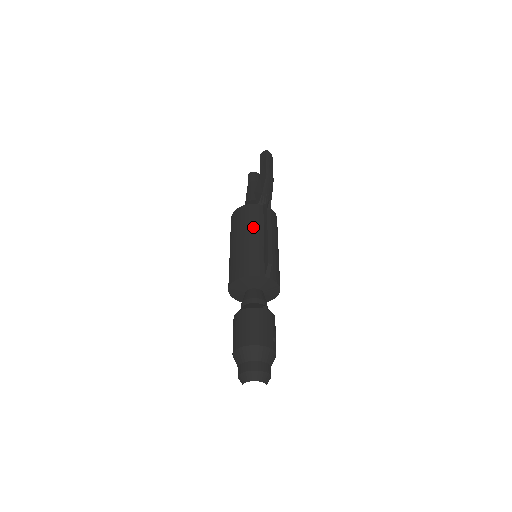
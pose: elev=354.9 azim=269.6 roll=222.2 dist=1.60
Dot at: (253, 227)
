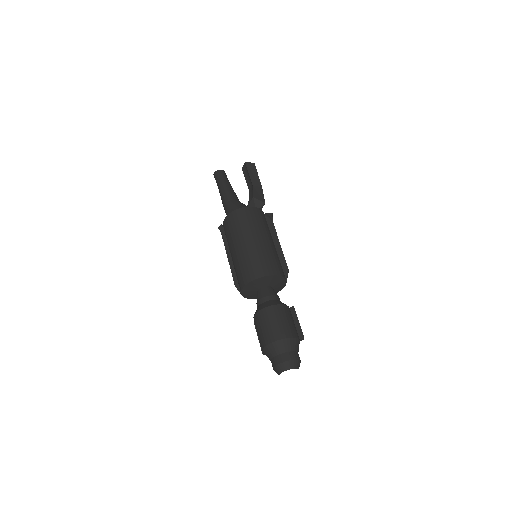
Dot at: (269, 232)
